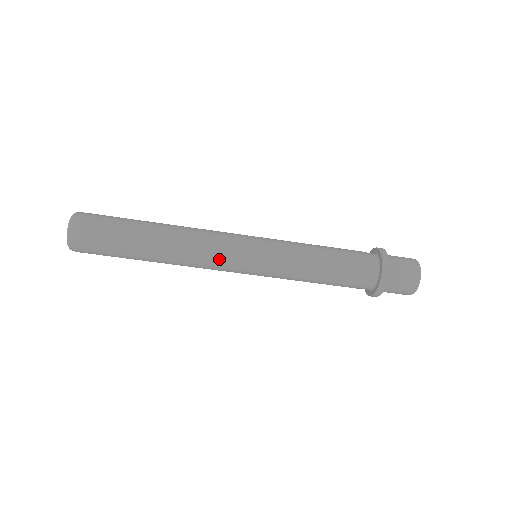
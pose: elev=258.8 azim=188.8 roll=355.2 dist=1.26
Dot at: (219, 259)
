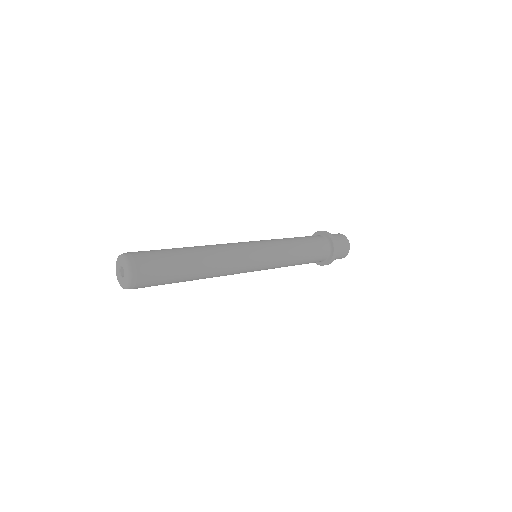
Dot at: (242, 260)
